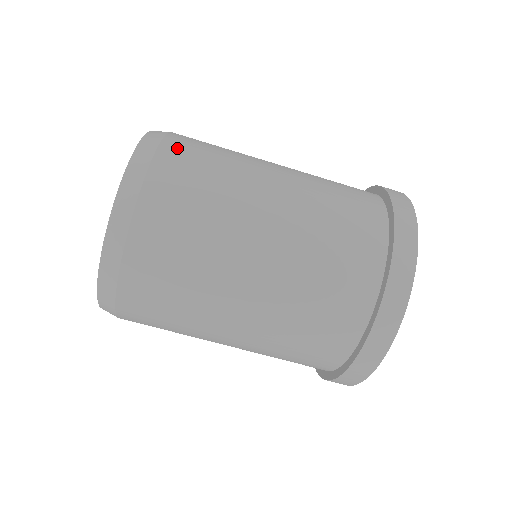
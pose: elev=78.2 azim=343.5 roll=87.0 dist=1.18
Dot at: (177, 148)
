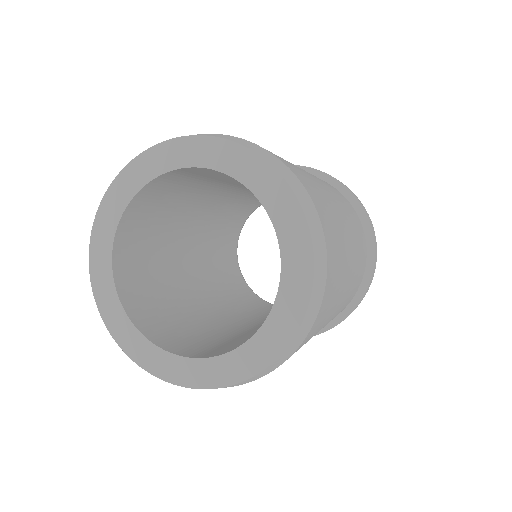
Dot at: (325, 305)
